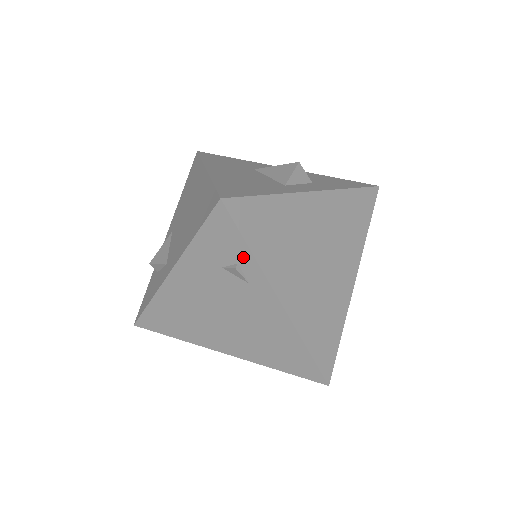
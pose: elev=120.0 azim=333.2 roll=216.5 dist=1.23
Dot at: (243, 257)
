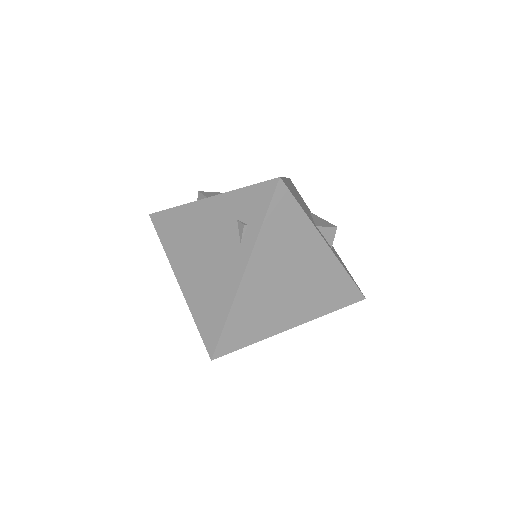
Dot at: (255, 223)
